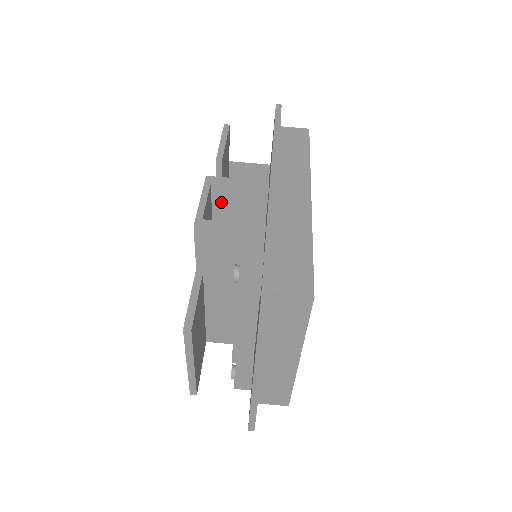
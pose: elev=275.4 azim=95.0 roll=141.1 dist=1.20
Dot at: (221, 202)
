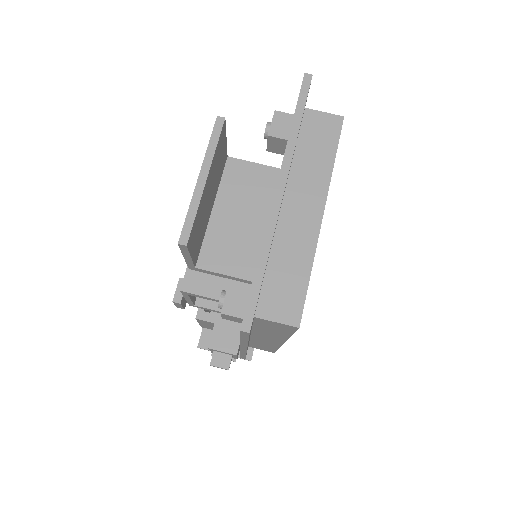
Dot at: occluded
